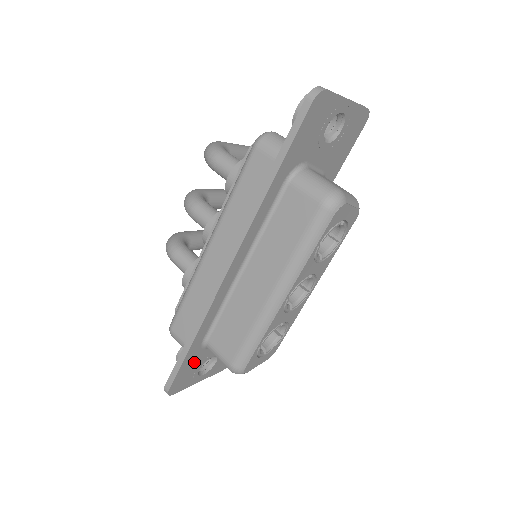
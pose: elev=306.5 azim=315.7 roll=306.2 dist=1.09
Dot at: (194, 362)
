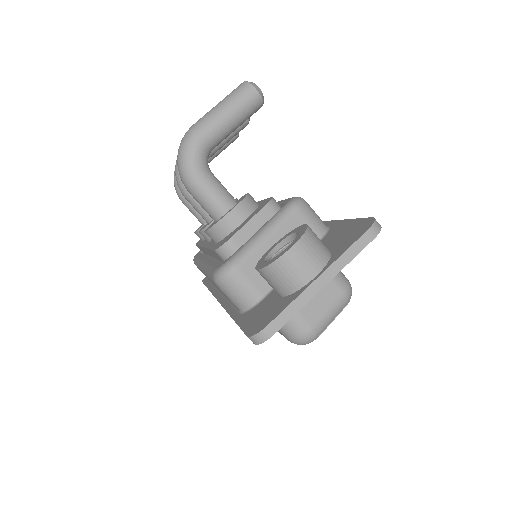
Dot at: occluded
